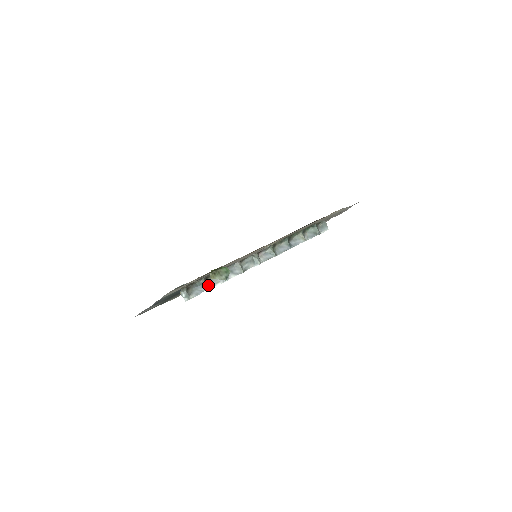
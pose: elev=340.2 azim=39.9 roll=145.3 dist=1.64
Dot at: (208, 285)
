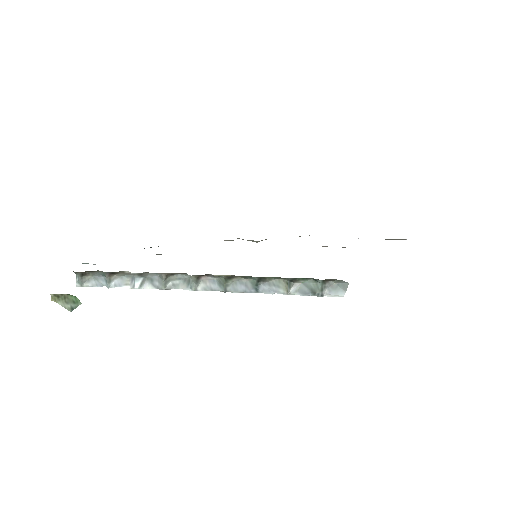
Dot at: (114, 281)
